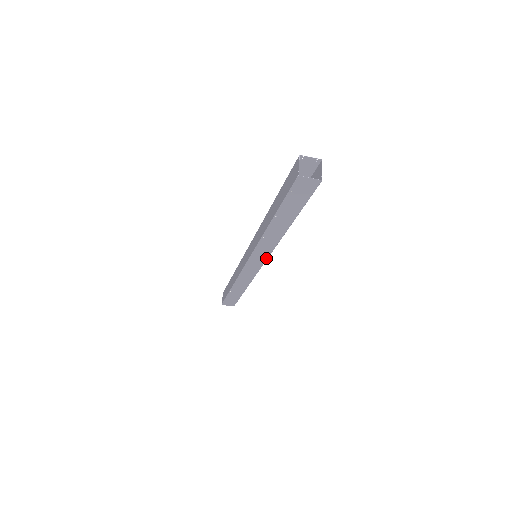
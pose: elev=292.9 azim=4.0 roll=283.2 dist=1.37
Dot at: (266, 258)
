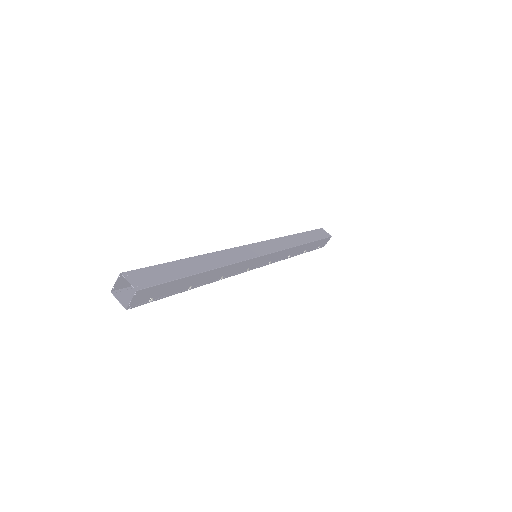
Dot at: (248, 269)
